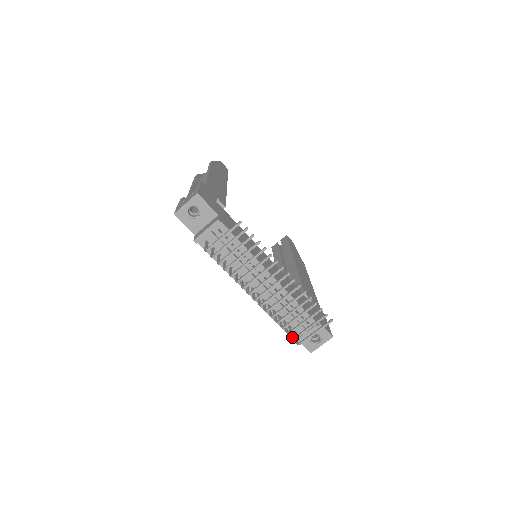
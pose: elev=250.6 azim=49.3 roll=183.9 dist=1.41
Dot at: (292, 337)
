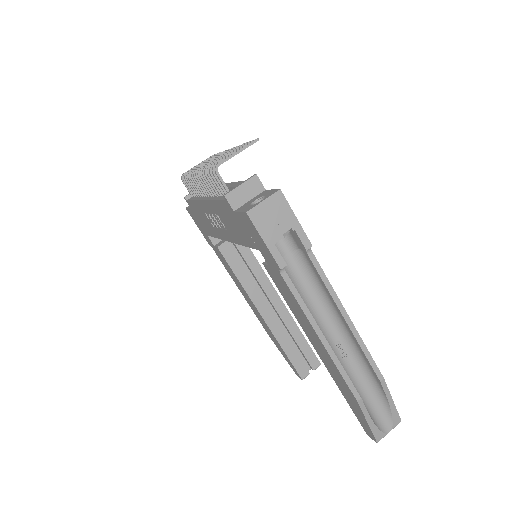
Dot at: (213, 170)
